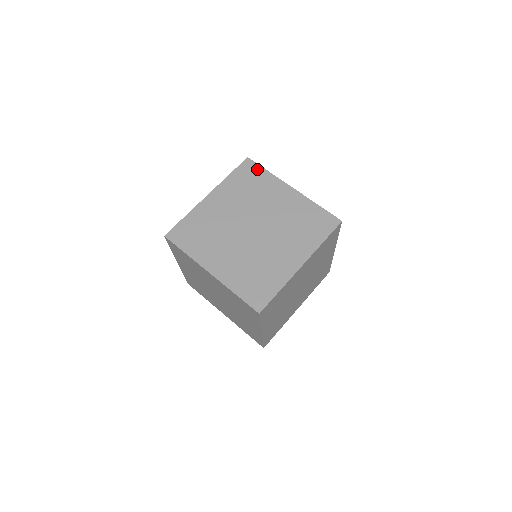
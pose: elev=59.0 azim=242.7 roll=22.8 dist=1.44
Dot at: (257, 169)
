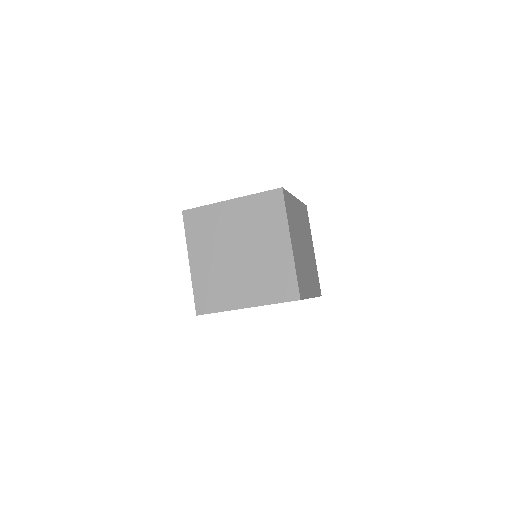
Dot at: (196, 212)
